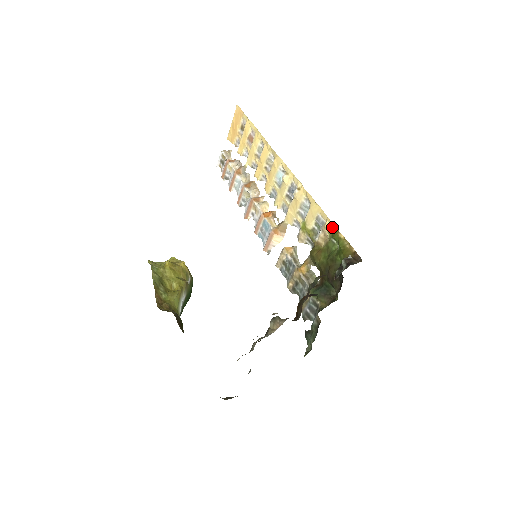
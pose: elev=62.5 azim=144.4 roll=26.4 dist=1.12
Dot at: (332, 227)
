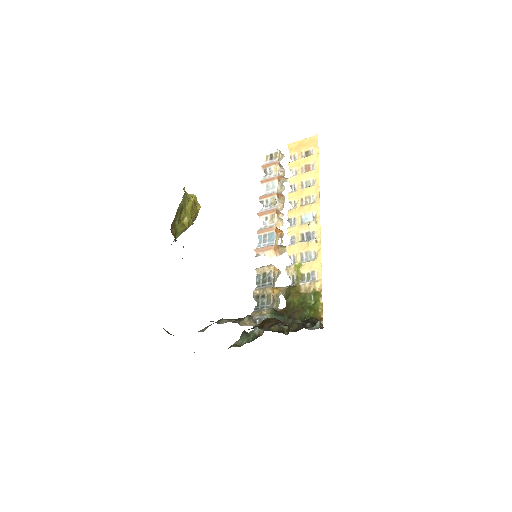
Dot at: (319, 289)
